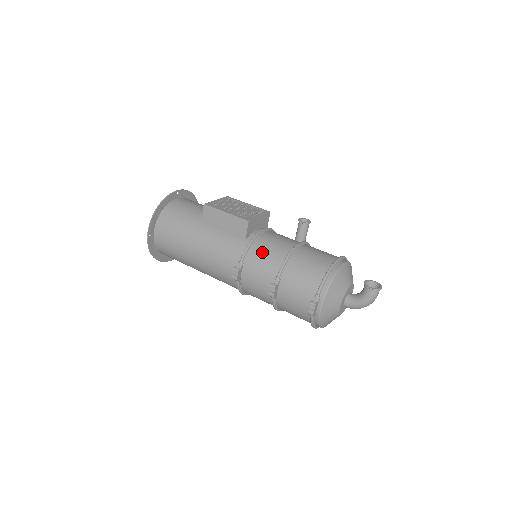
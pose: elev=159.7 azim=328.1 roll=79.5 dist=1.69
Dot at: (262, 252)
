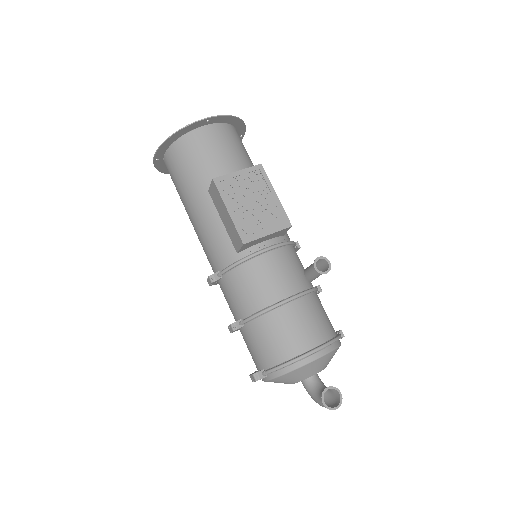
Dot at: (244, 282)
